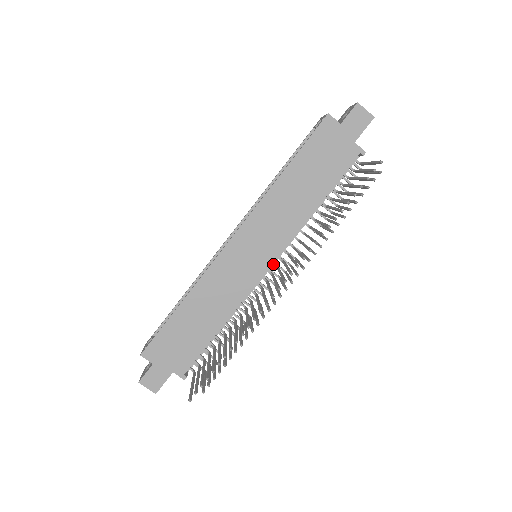
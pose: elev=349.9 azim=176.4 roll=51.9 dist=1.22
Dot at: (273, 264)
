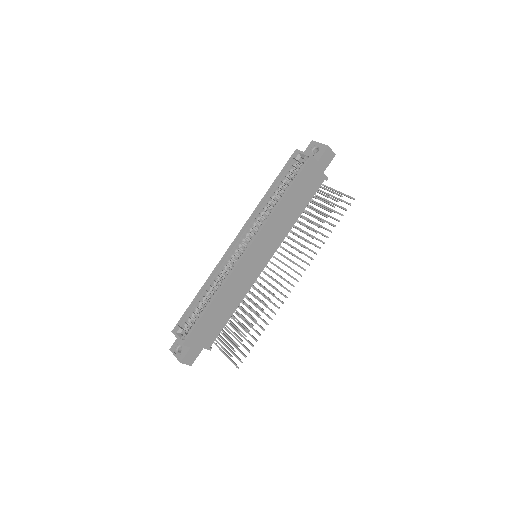
Dot at: occluded
